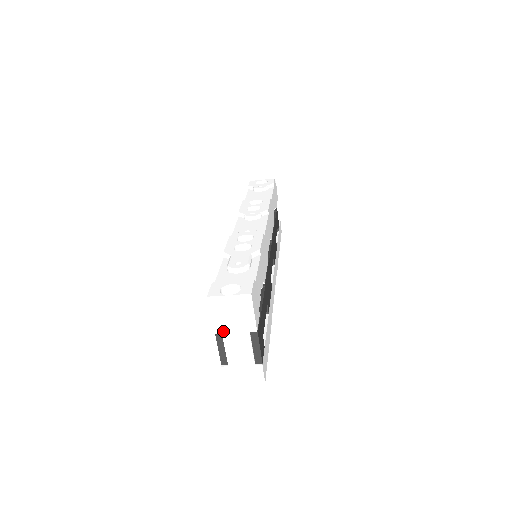
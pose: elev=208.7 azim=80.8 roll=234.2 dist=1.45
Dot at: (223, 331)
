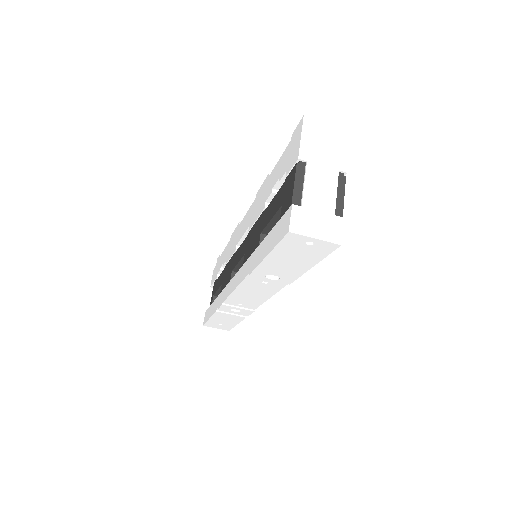
Dot at: (309, 159)
